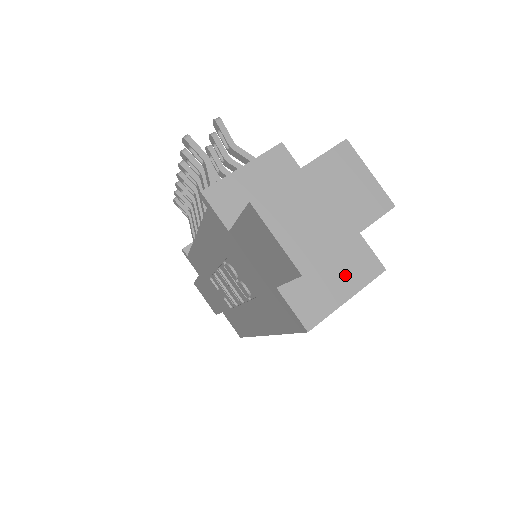
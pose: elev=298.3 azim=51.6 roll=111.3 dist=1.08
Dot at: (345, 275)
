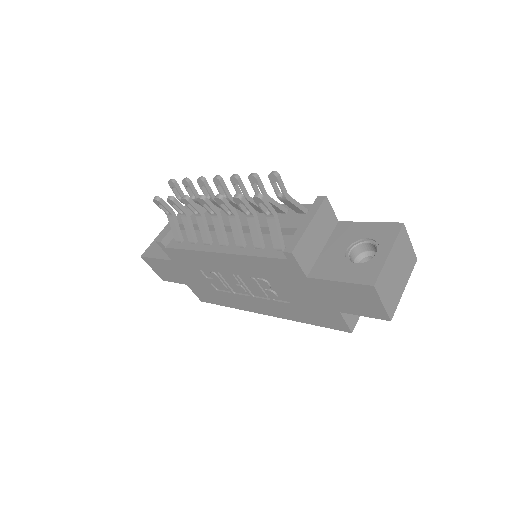
Dot at: occluded
